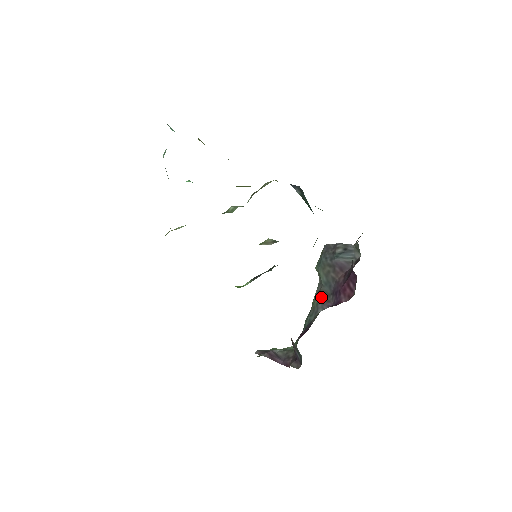
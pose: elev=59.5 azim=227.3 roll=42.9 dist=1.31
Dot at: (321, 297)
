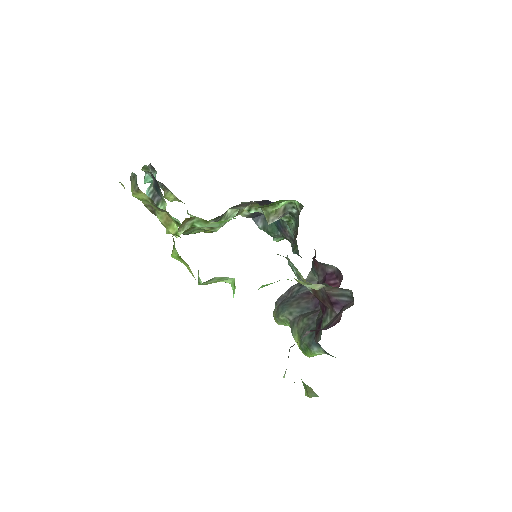
Dot at: (307, 315)
